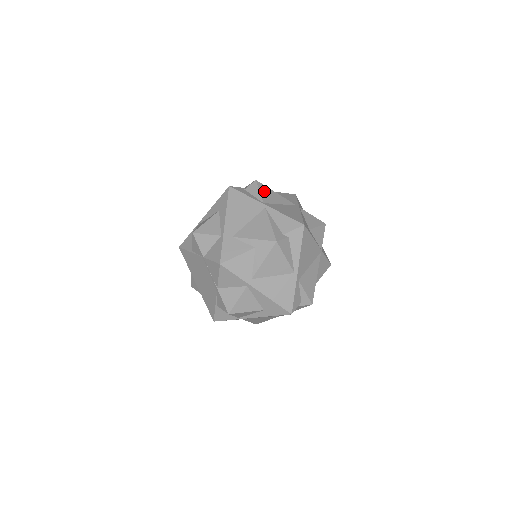
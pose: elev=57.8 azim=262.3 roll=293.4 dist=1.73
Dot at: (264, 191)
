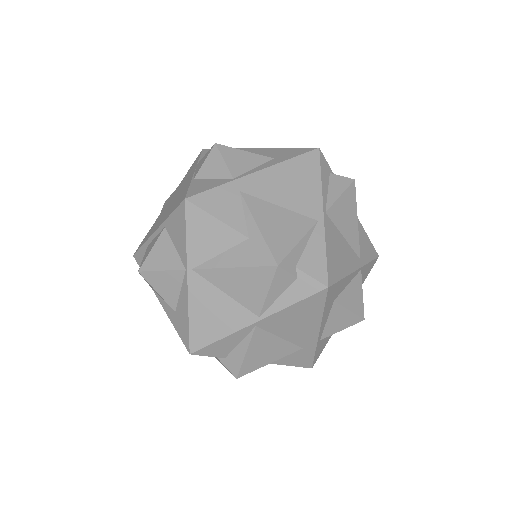
Dot at: occluded
